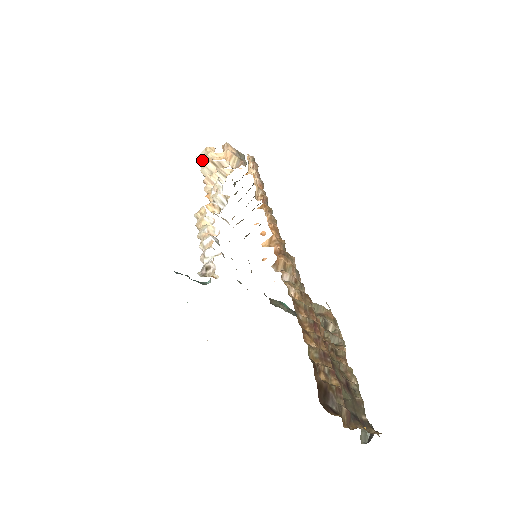
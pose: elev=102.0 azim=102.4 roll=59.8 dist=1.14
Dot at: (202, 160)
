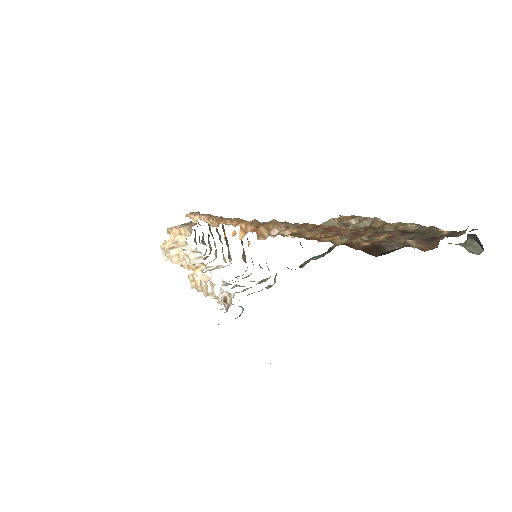
Dot at: (167, 257)
